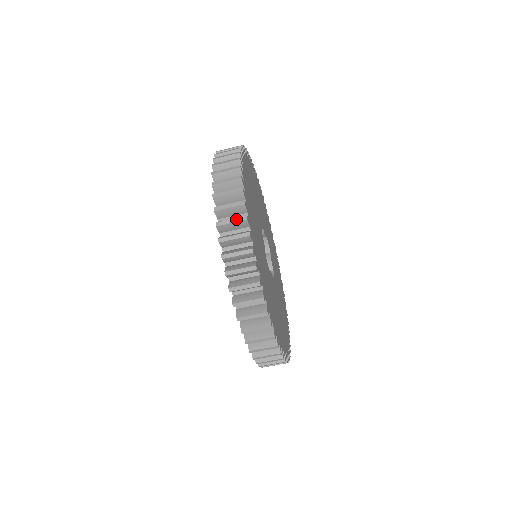
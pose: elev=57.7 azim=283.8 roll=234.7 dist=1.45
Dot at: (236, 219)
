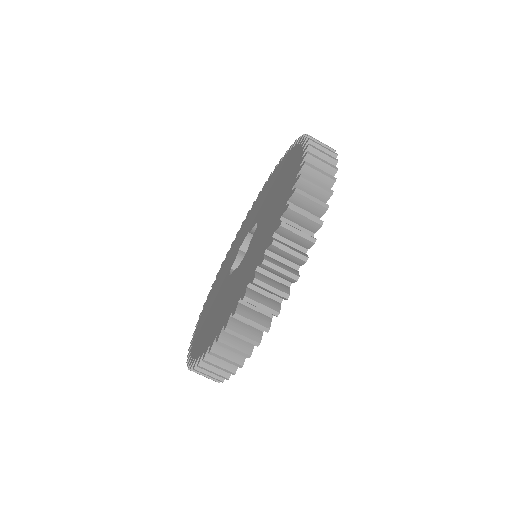
Dot at: (312, 216)
